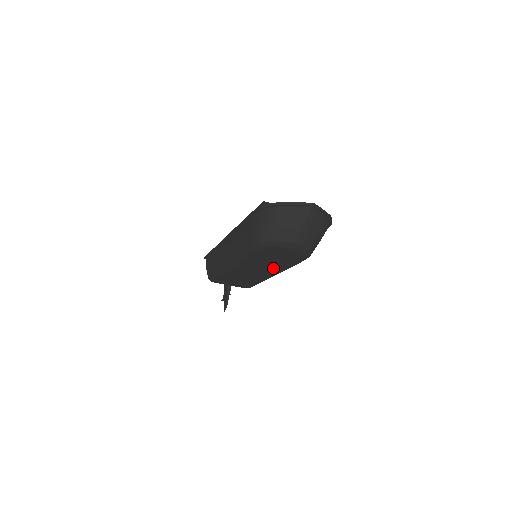
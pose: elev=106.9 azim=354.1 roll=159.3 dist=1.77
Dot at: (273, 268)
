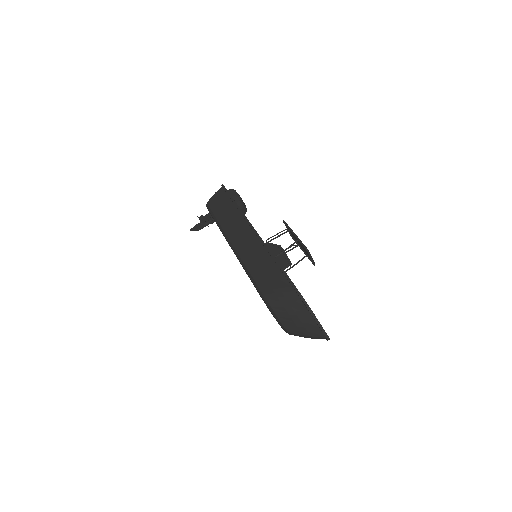
Dot at: occluded
